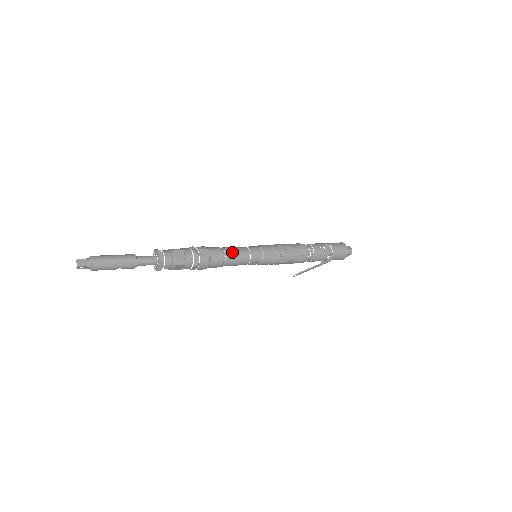
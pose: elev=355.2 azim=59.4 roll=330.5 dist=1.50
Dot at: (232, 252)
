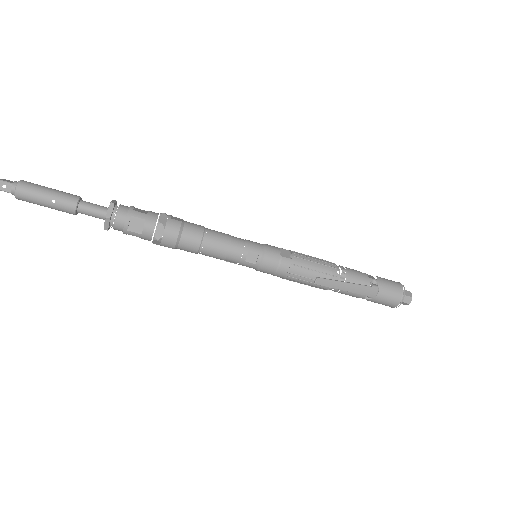
Dot at: occluded
